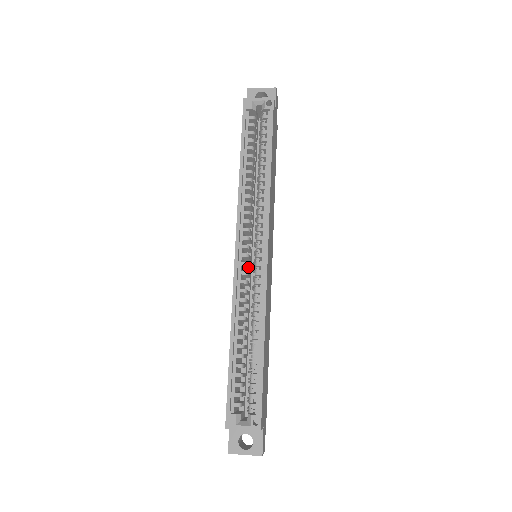
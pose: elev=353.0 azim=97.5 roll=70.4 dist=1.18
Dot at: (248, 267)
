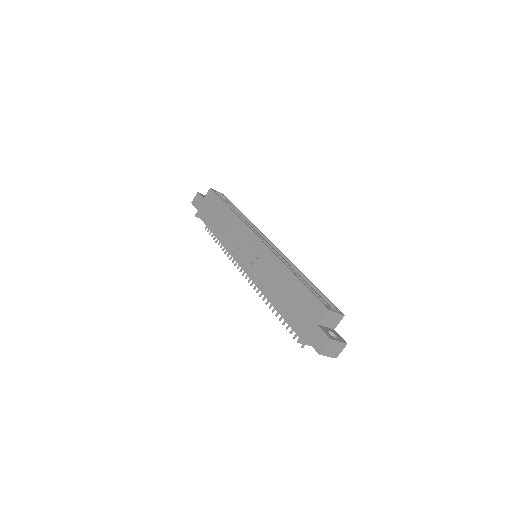
Dot at: occluded
